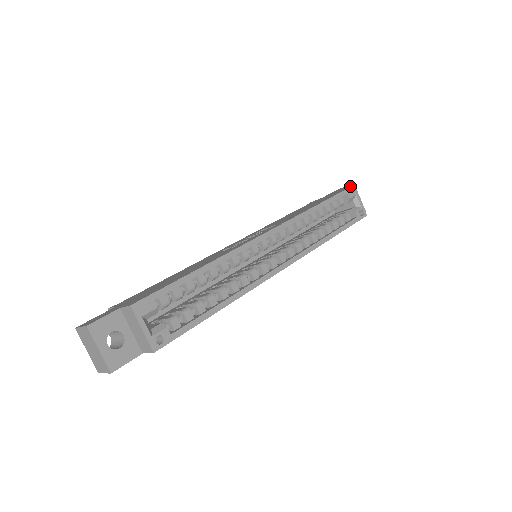
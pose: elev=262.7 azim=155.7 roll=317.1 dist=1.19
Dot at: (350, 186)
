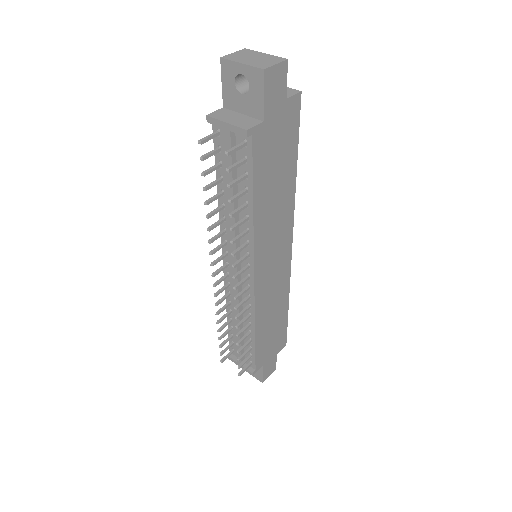
Dot at: occluded
